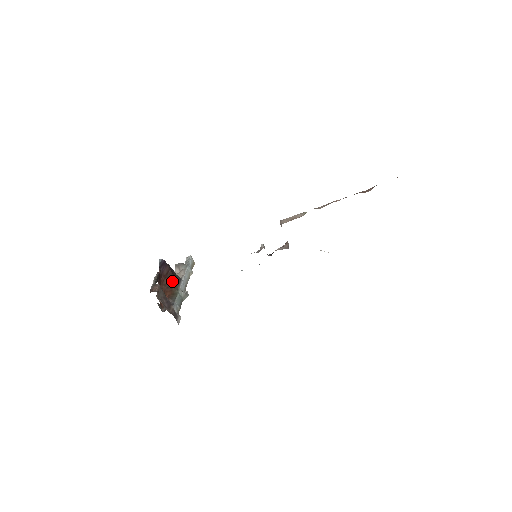
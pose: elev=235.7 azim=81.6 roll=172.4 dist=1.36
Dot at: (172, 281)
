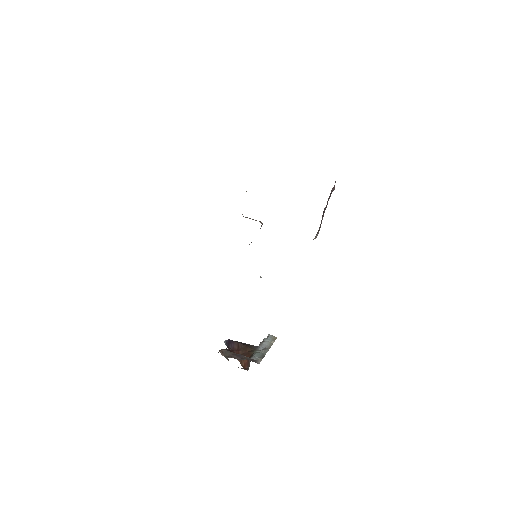
Dot at: (247, 350)
